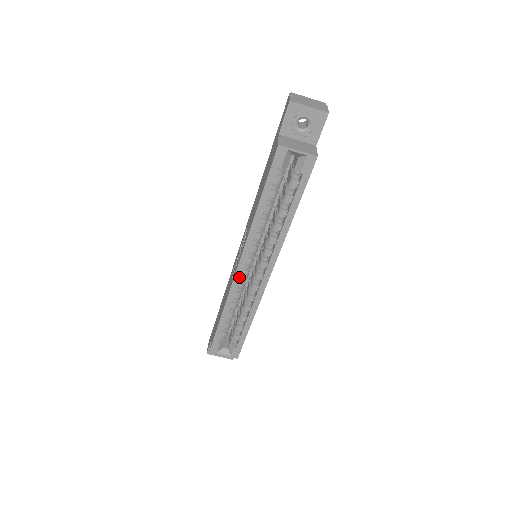
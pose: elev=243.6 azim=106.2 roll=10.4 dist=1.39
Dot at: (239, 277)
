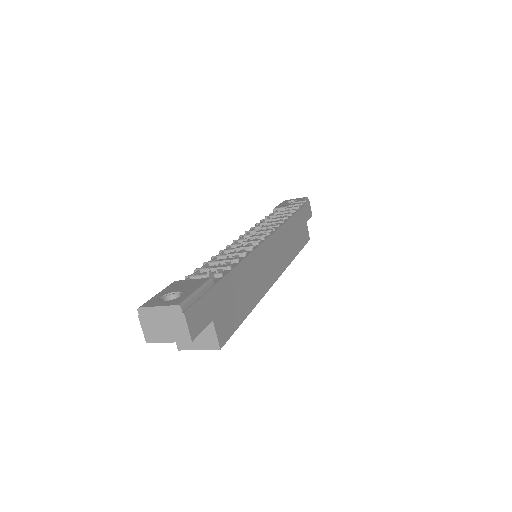
Dot at: occluded
